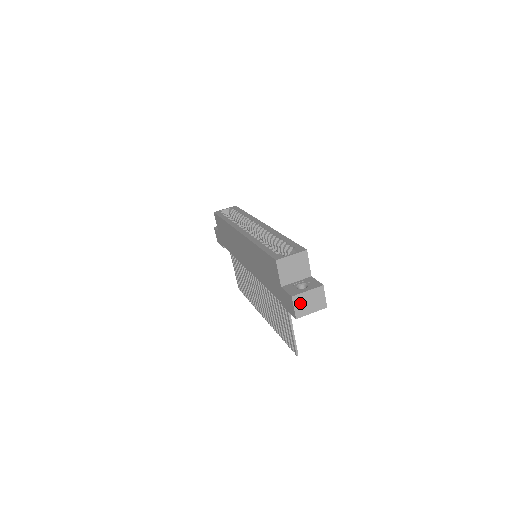
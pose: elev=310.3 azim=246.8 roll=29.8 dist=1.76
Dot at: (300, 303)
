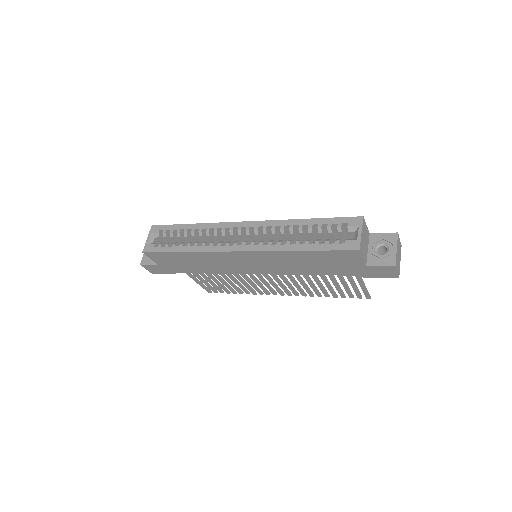
Dot at: (397, 264)
